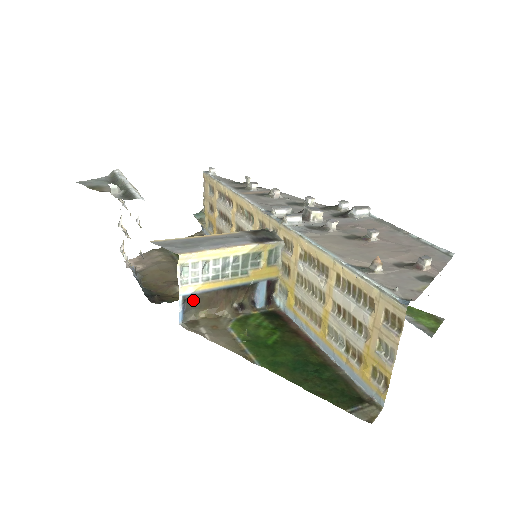
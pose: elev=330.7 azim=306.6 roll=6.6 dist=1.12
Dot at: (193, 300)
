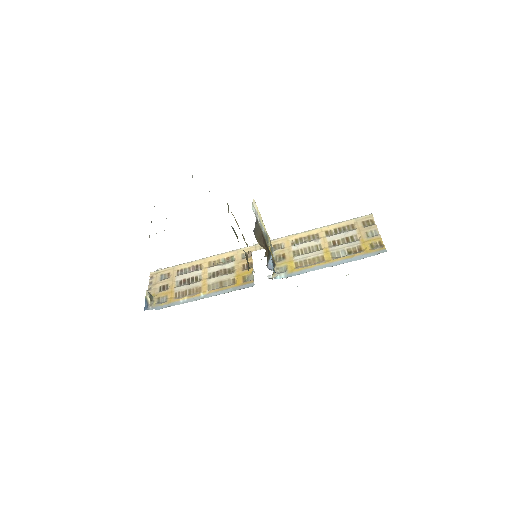
Dot at: (257, 227)
